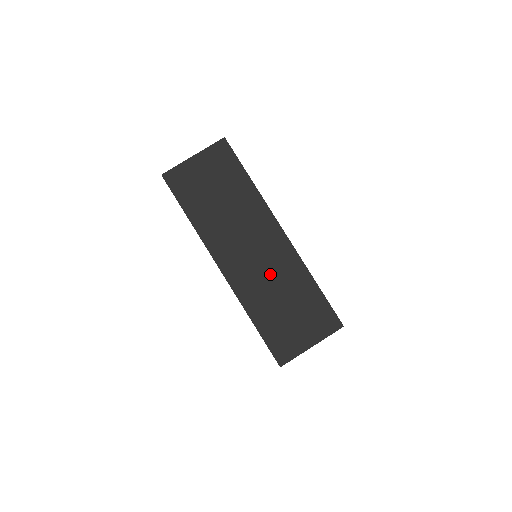
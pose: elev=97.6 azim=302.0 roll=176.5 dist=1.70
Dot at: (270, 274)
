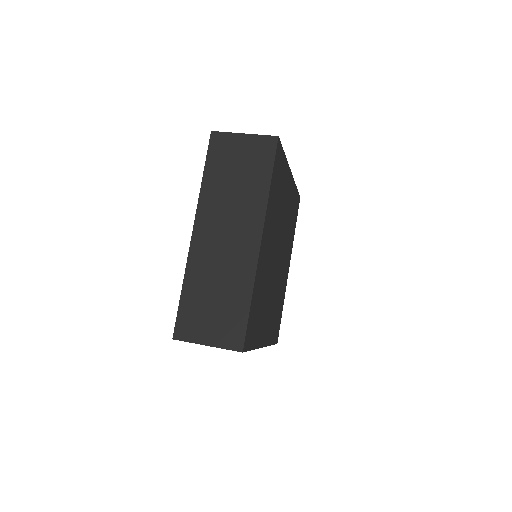
Dot at: (224, 265)
